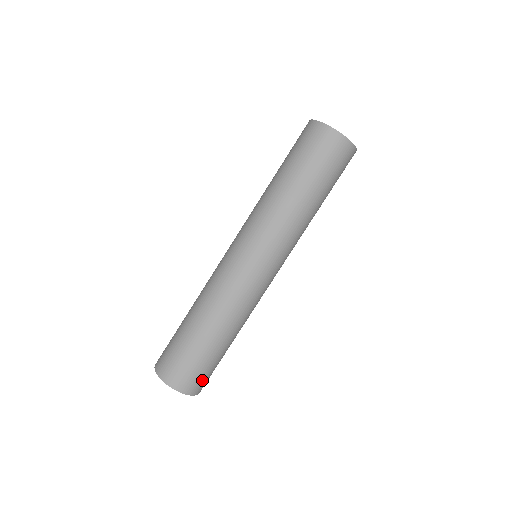
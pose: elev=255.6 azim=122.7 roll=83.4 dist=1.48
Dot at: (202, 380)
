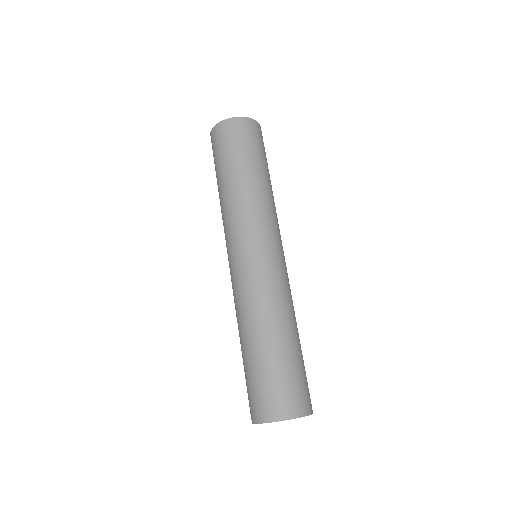
Dot at: (302, 393)
